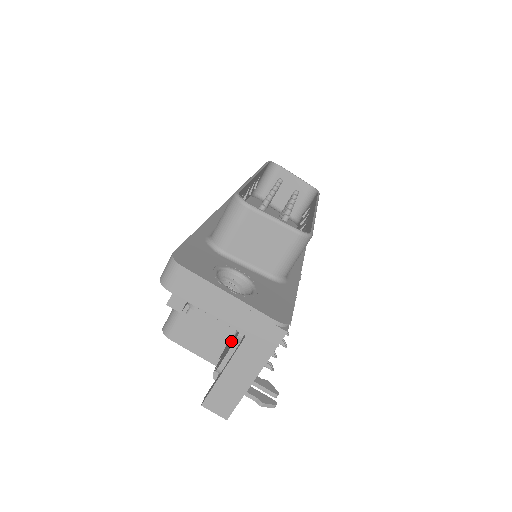
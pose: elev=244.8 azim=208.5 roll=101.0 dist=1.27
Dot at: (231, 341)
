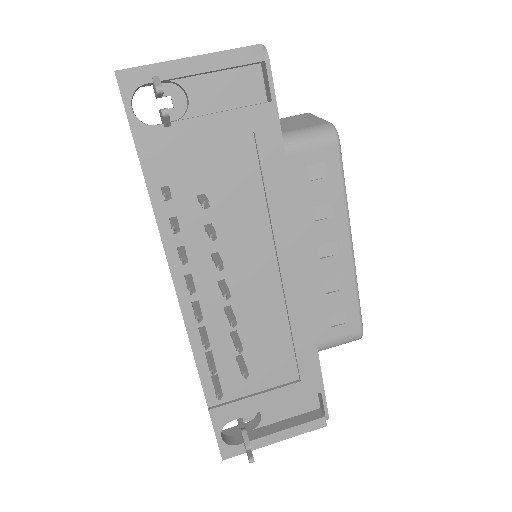
Dot at: occluded
